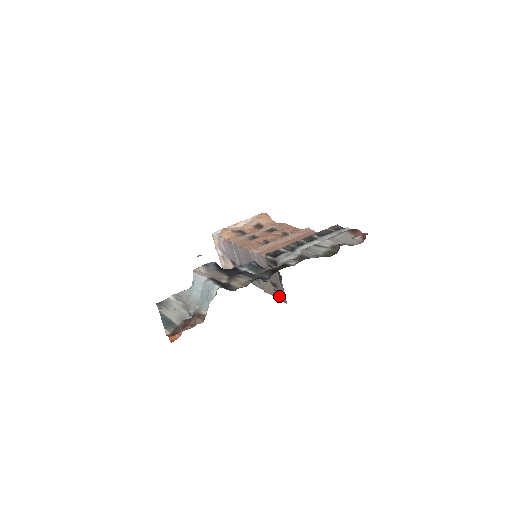
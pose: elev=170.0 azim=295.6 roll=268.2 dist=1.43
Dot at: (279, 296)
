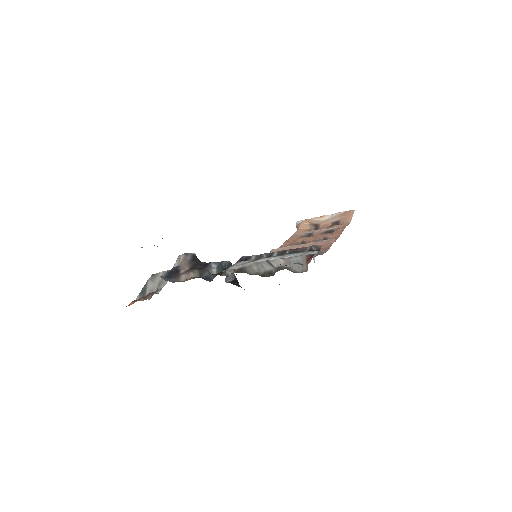
Dot at: occluded
